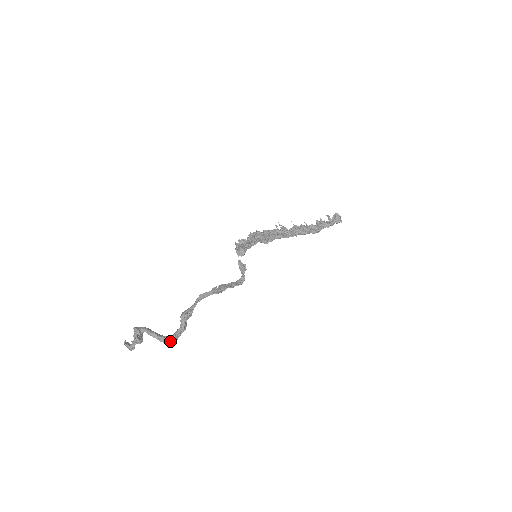
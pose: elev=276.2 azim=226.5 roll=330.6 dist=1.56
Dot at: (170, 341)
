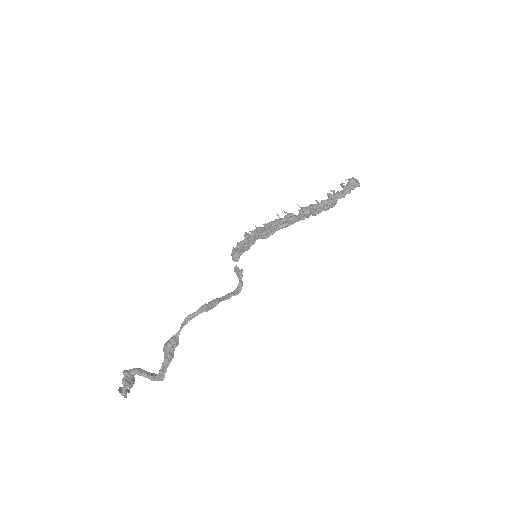
Dot at: (159, 378)
